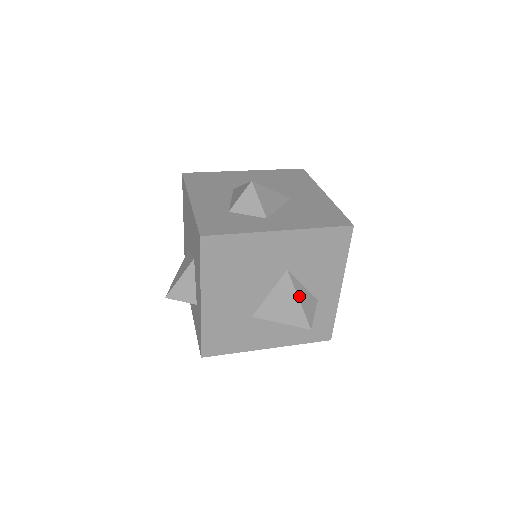
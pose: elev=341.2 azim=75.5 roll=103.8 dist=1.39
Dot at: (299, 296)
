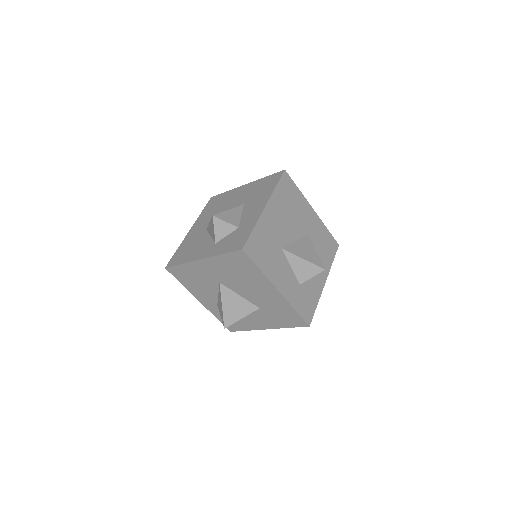
Dot at: occluded
